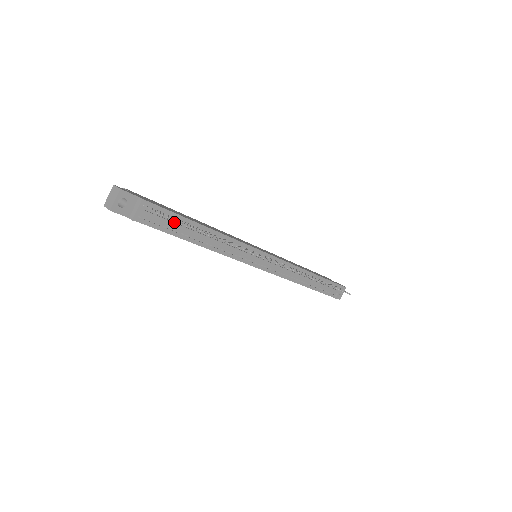
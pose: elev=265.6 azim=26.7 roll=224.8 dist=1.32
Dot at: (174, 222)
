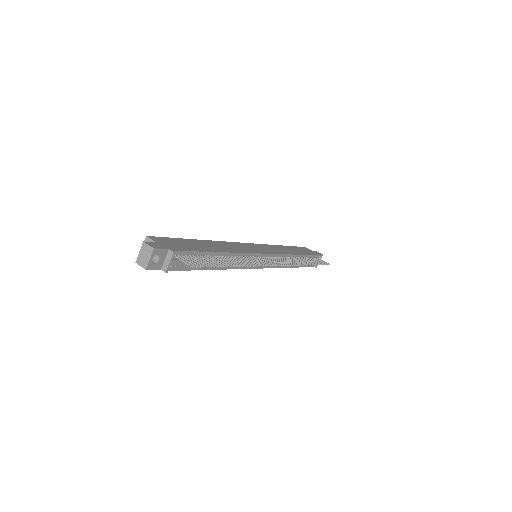
Dot at: occluded
